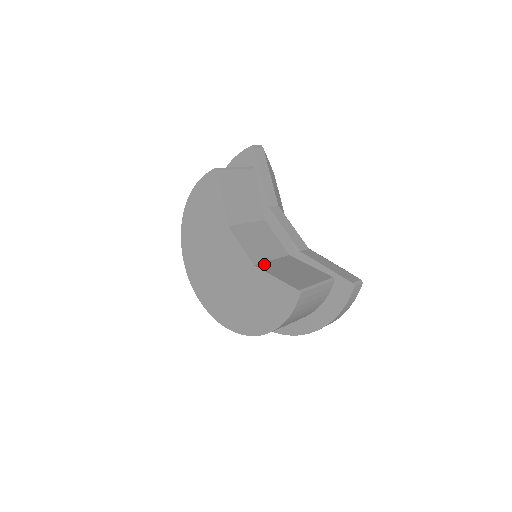
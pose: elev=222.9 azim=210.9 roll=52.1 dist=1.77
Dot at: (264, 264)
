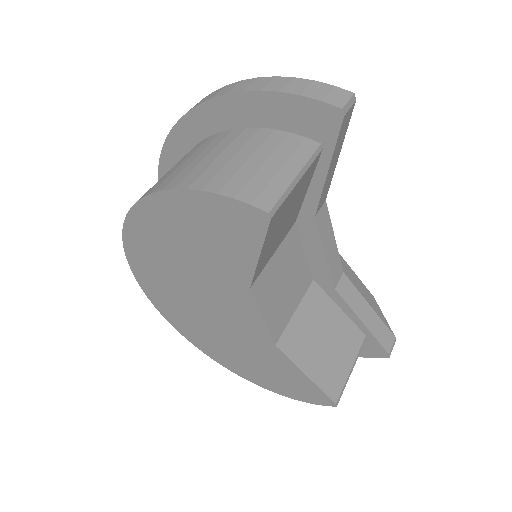
Dot at: (288, 334)
